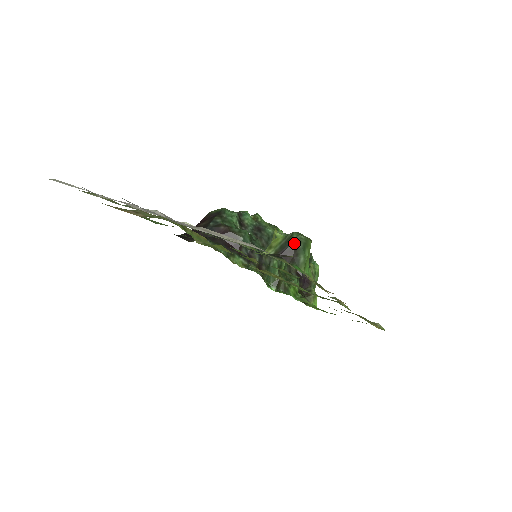
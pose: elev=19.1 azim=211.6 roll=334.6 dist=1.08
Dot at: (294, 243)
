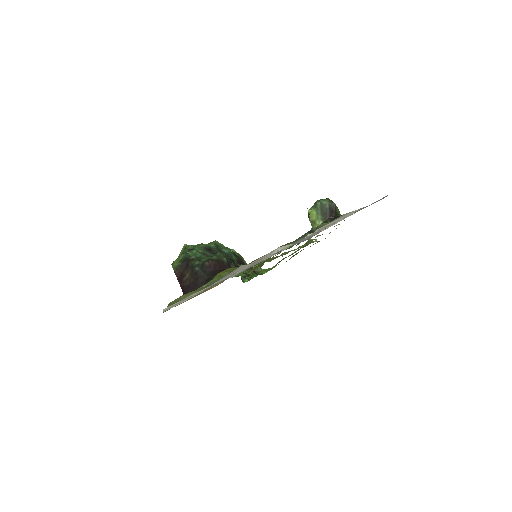
Dot at: (330, 205)
